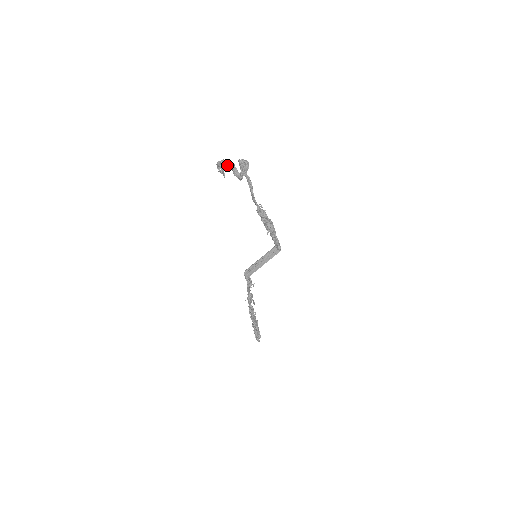
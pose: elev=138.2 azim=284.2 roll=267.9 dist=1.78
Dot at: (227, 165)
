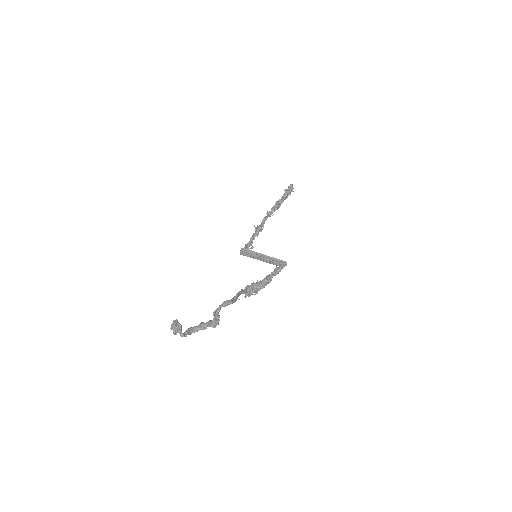
Dot at: (180, 332)
